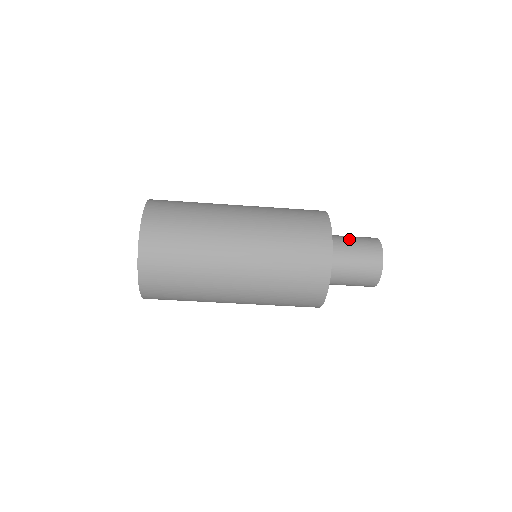
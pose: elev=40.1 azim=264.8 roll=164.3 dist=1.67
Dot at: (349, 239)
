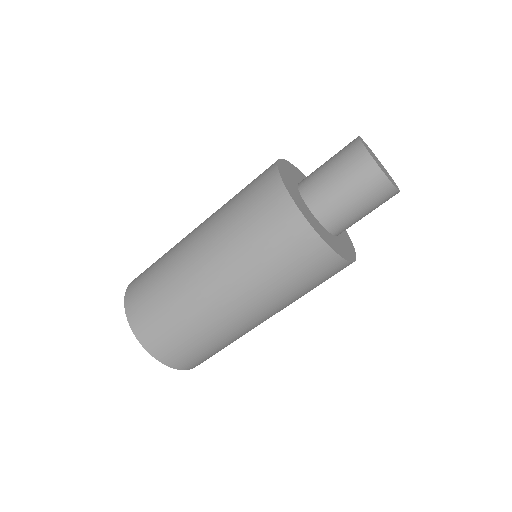
Dot at: (325, 171)
